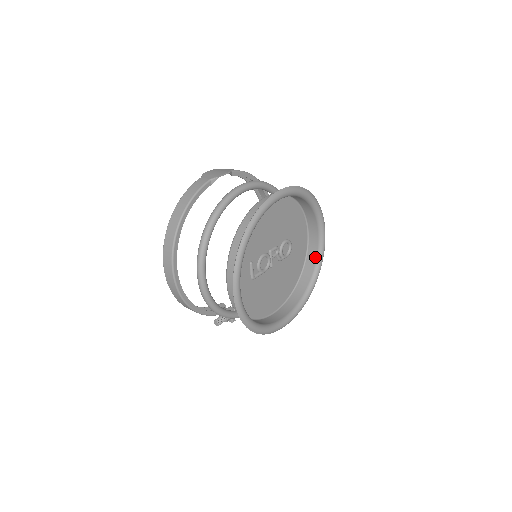
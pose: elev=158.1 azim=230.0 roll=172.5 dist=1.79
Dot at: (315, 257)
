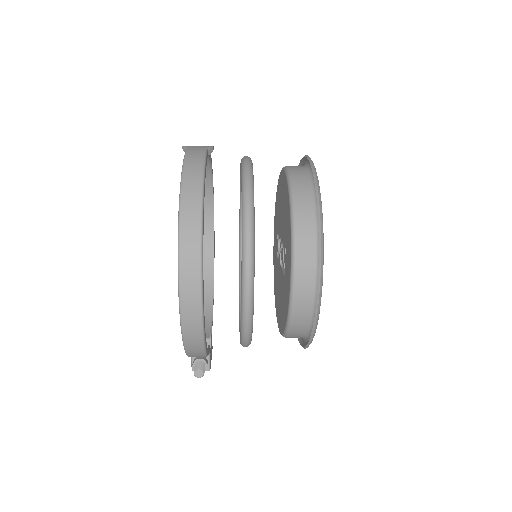
Dot at: occluded
